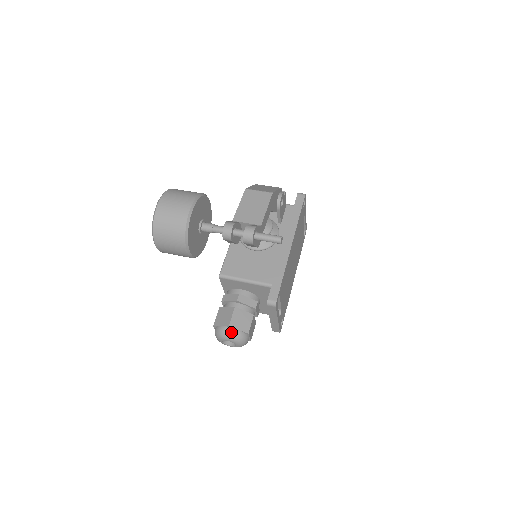
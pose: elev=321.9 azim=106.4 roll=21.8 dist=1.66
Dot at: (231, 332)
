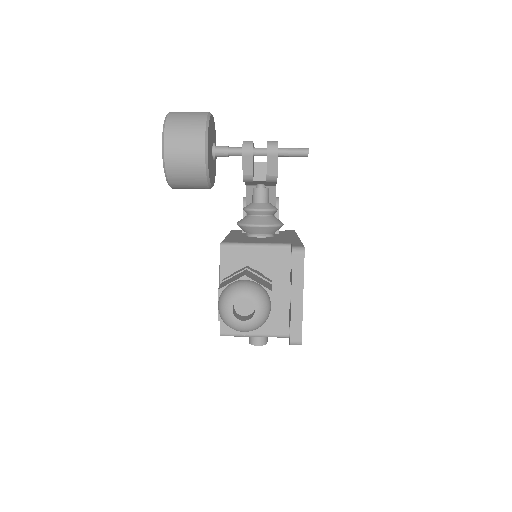
Dot at: (249, 283)
